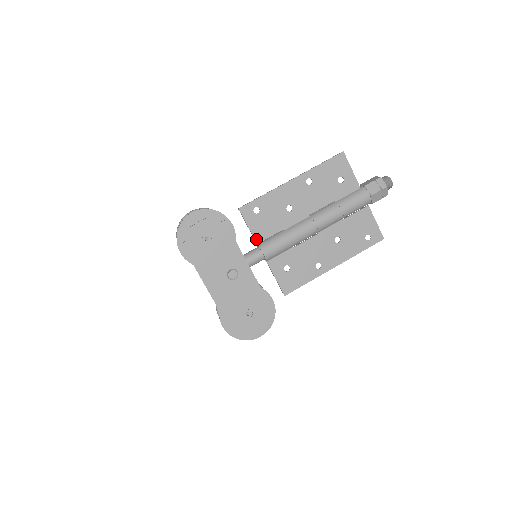
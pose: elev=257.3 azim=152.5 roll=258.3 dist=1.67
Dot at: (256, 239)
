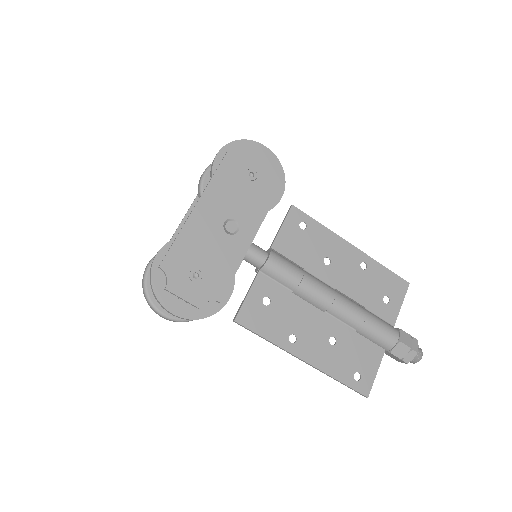
Dot at: (275, 243)
